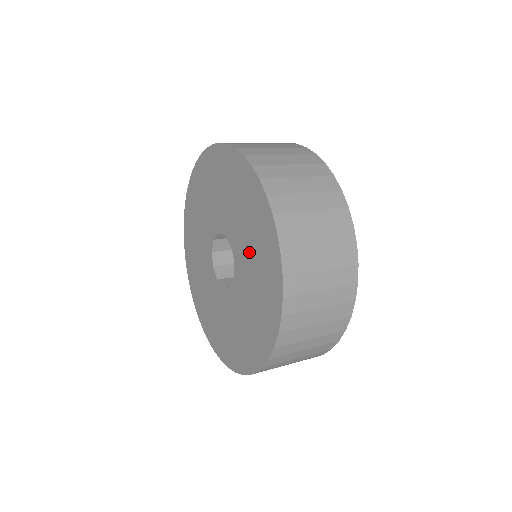
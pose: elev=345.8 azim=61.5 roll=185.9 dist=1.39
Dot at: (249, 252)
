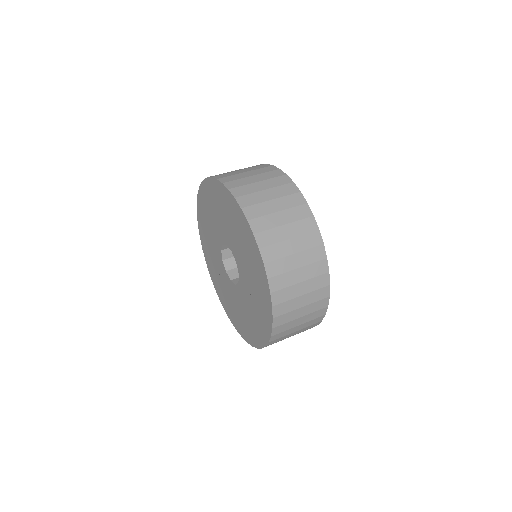
Dot at: (242, 253)
